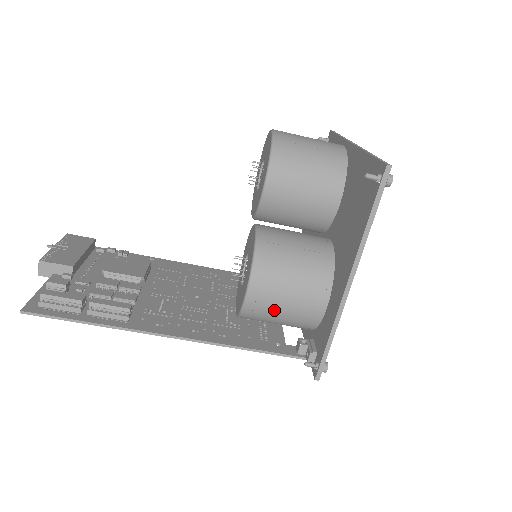
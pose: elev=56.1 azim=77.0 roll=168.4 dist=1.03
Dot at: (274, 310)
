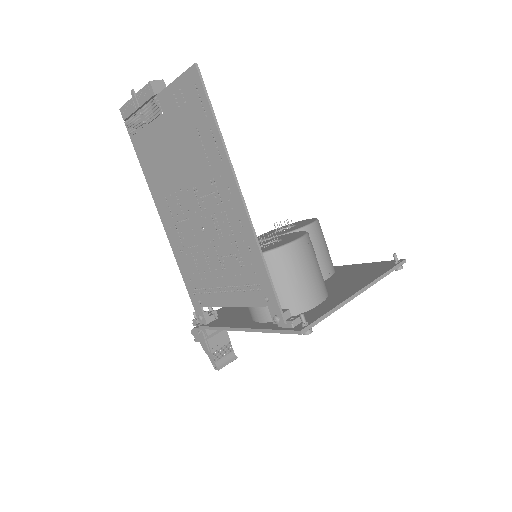
Dot at: (295, 270)
